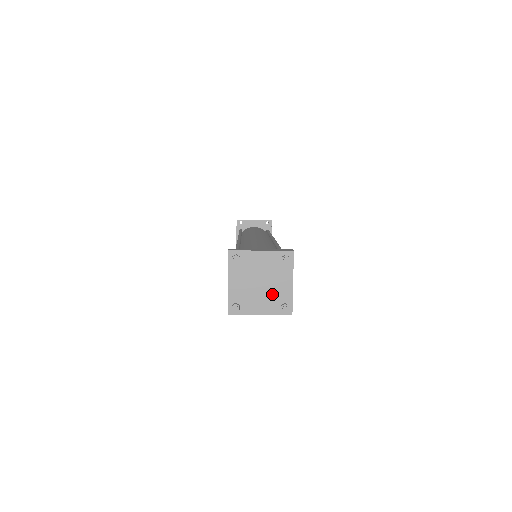
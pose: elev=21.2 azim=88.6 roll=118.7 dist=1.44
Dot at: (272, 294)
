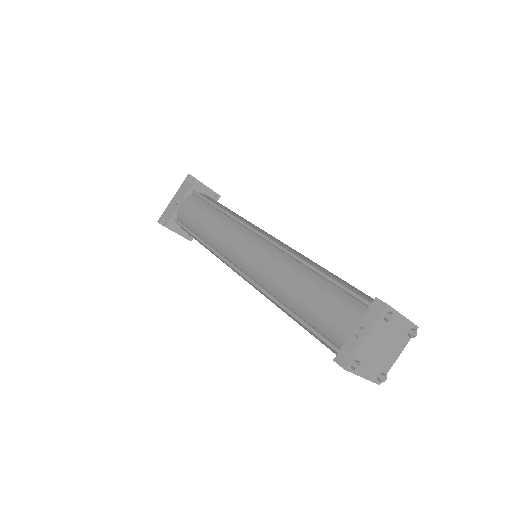
Dot at: (382, 361)
